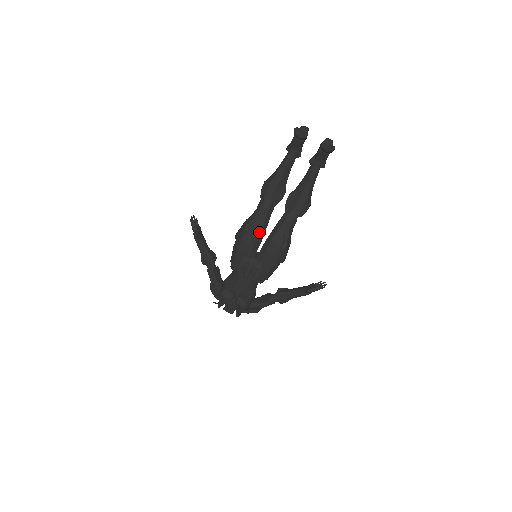
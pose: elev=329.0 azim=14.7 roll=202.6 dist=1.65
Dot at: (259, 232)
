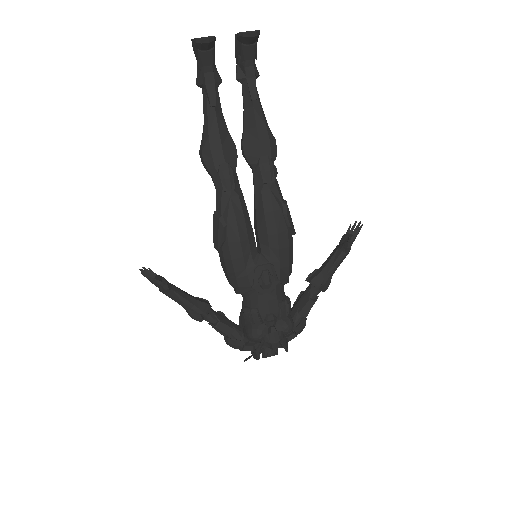
Dot at: (242, 216)
